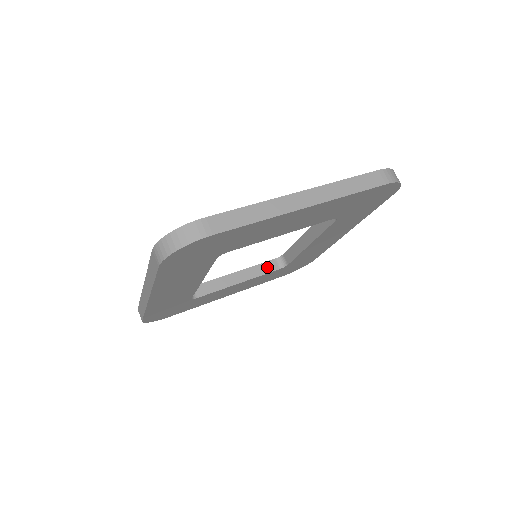
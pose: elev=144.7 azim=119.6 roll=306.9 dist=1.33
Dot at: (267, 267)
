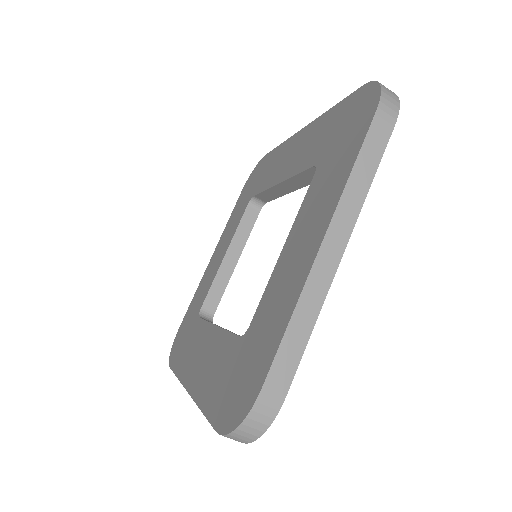
Dot at: (248, 221)
